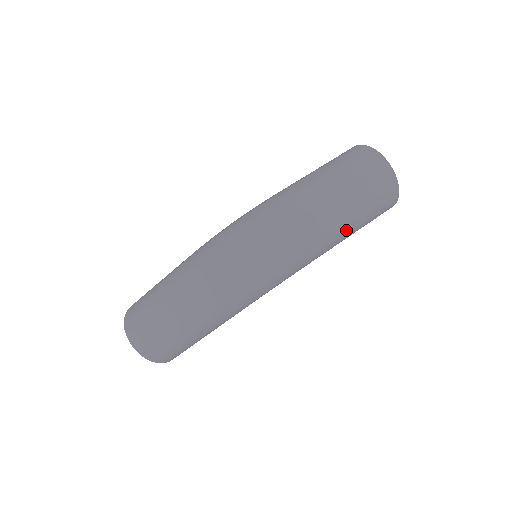
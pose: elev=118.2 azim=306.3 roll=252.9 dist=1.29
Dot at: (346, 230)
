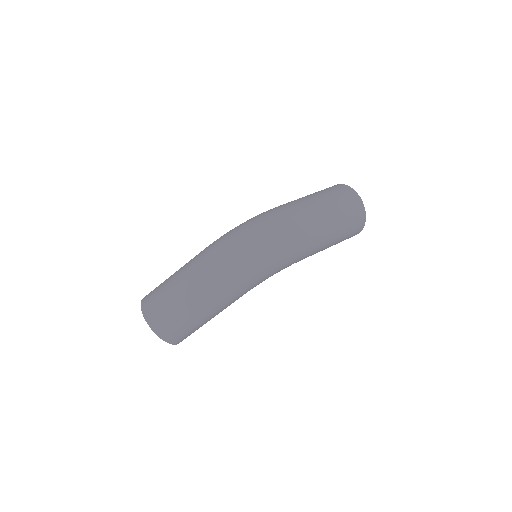
Dot at: (327, 236)
